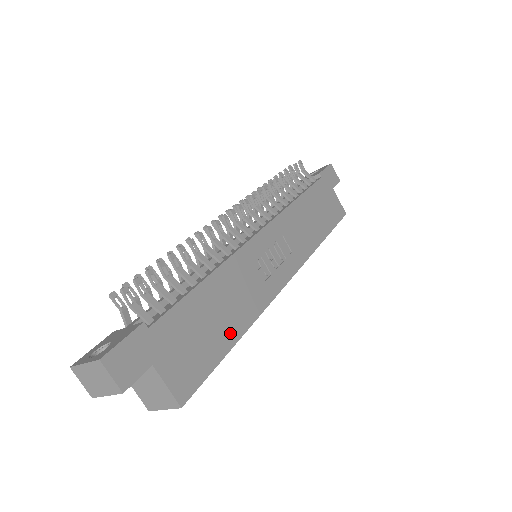
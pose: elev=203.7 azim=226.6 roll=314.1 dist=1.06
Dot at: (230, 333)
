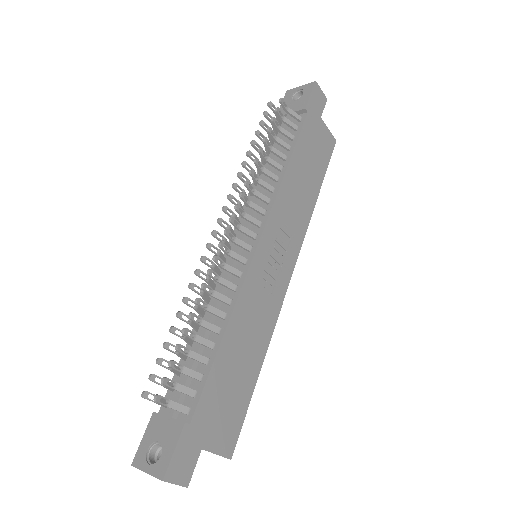
Dot at: (253, 369)
